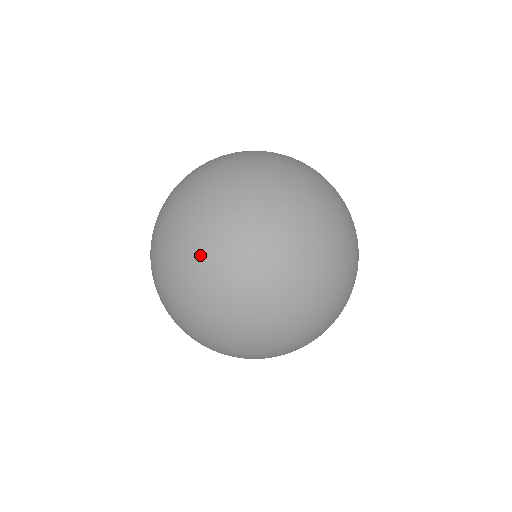
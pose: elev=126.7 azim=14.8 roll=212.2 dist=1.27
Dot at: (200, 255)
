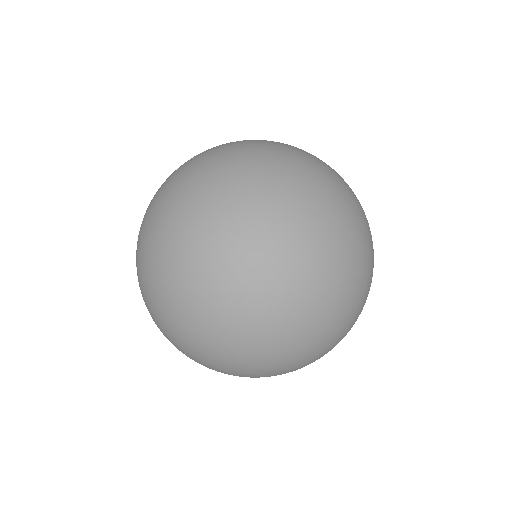
Dot at: occluded
